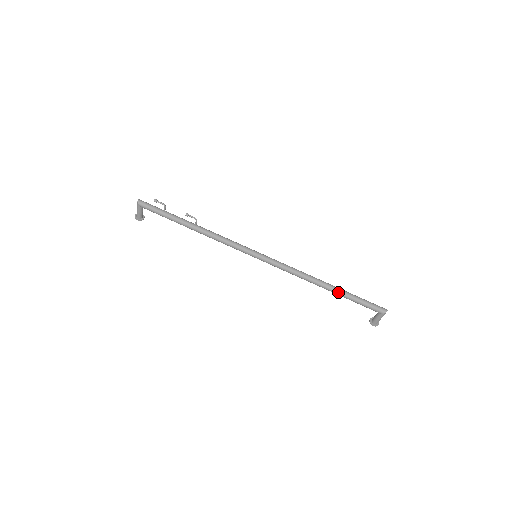
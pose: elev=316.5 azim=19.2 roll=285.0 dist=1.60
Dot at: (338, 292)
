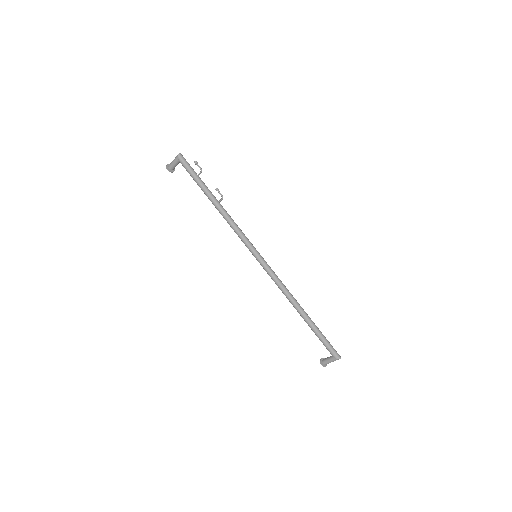
Dot at: (309, 322)
